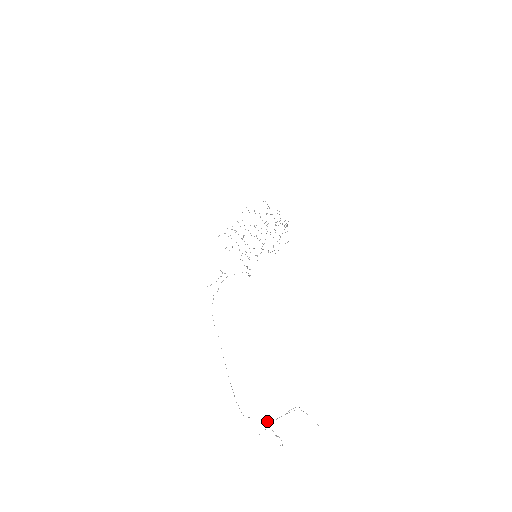
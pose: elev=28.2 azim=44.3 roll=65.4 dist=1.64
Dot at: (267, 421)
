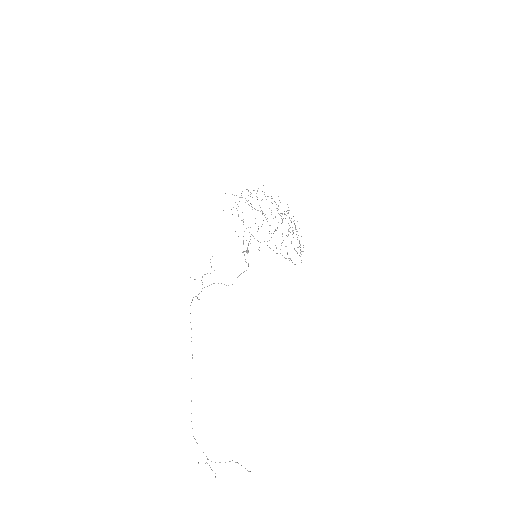
Dot at: (208, 459)
